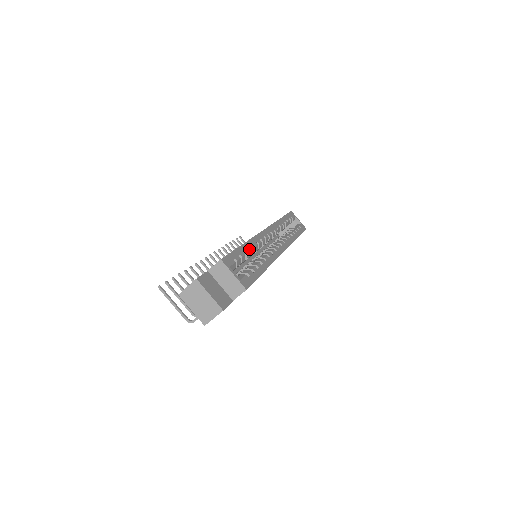
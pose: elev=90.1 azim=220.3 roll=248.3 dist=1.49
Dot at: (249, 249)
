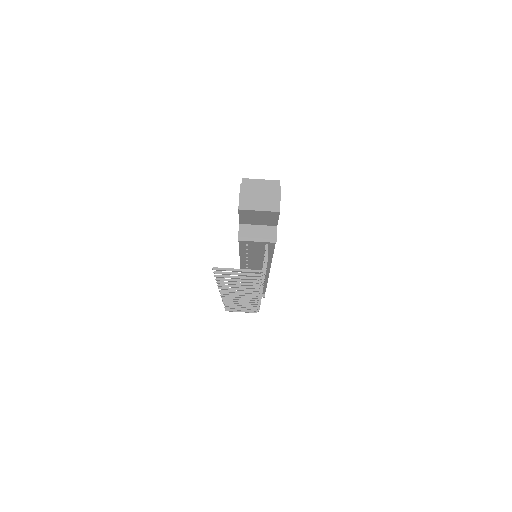
Dot at: occluded
